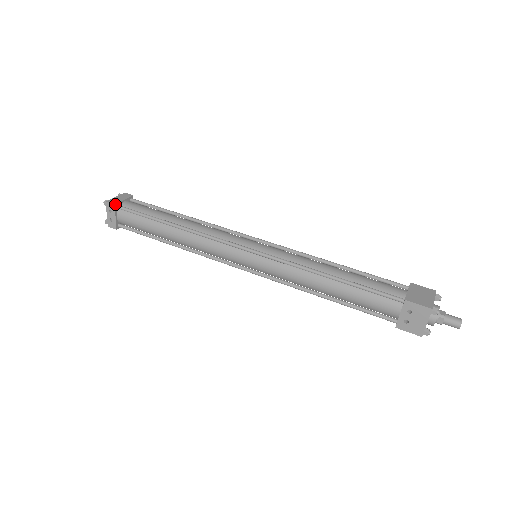
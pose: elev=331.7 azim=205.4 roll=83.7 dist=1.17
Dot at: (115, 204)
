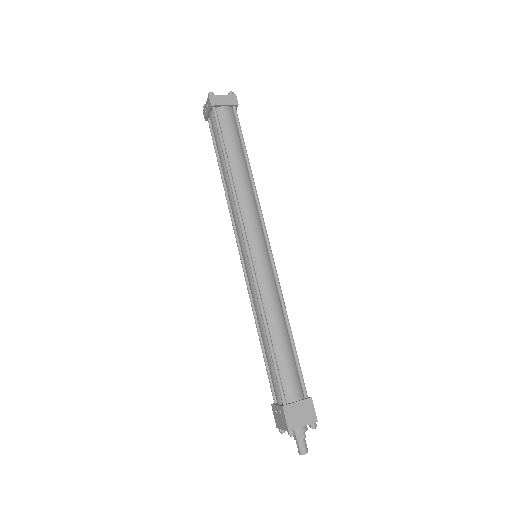
Dot at: (212, 105)
